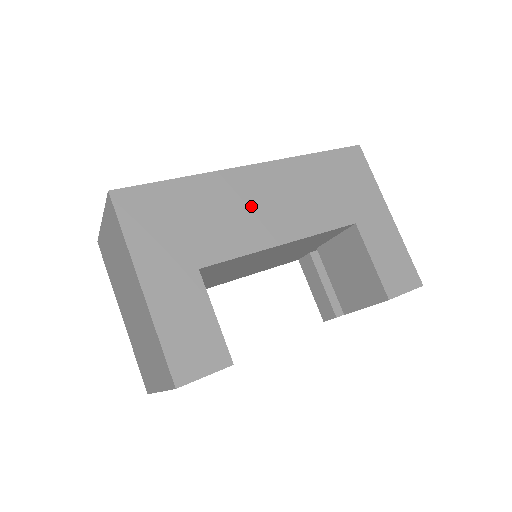
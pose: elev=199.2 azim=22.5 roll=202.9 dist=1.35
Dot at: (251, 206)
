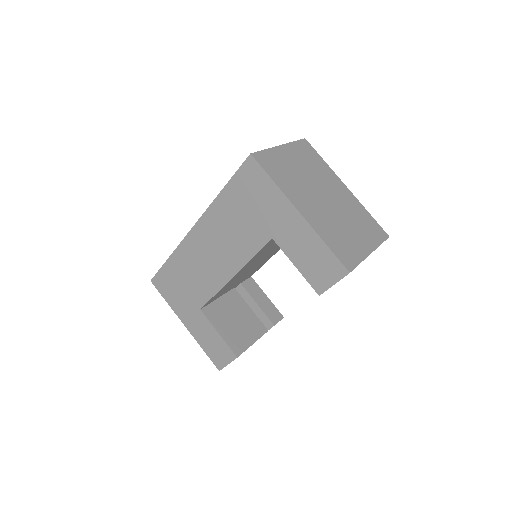
Dot at: (205, 259)
